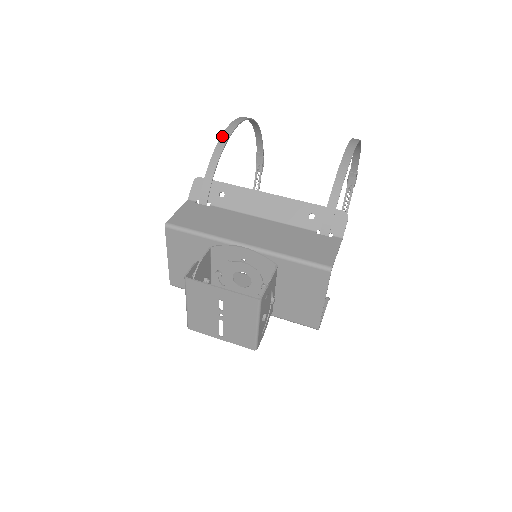
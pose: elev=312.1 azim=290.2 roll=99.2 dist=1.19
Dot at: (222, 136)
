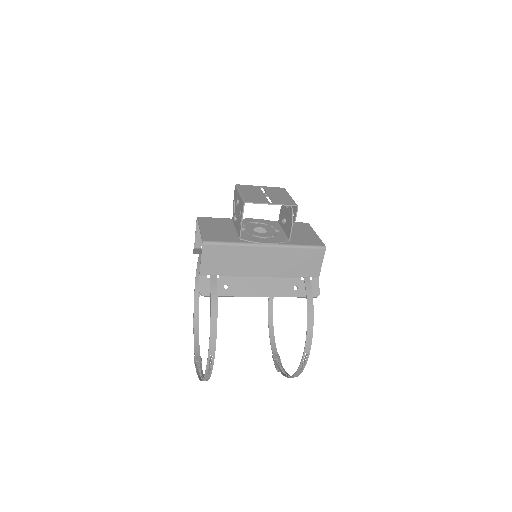
Dot at: (198, 265)
